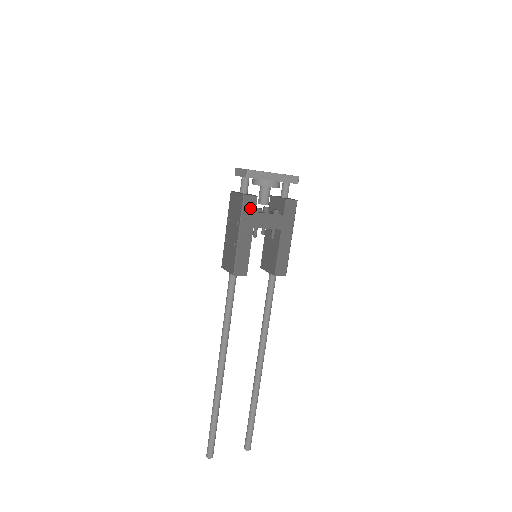
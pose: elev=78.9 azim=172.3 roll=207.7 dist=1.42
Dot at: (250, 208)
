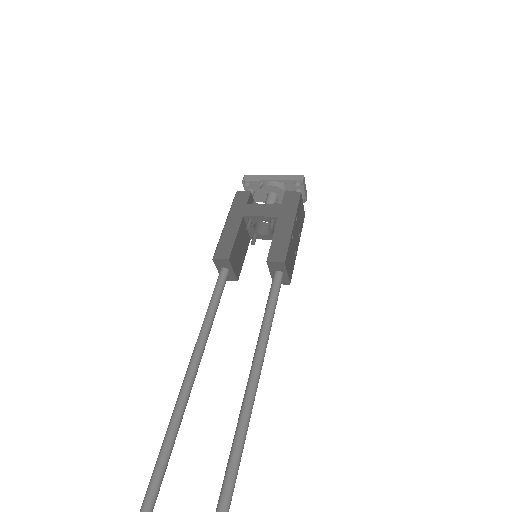
Dot at: (241, 201)
